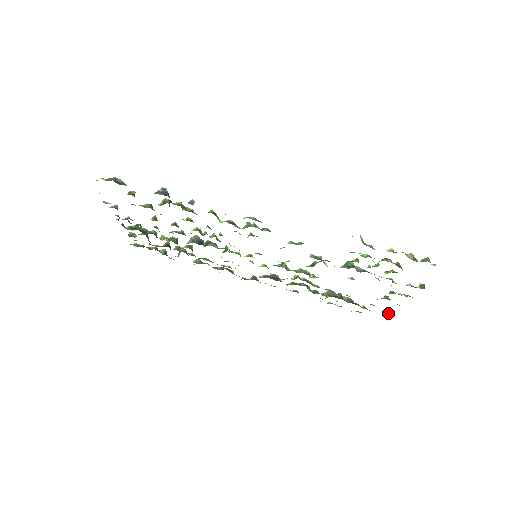
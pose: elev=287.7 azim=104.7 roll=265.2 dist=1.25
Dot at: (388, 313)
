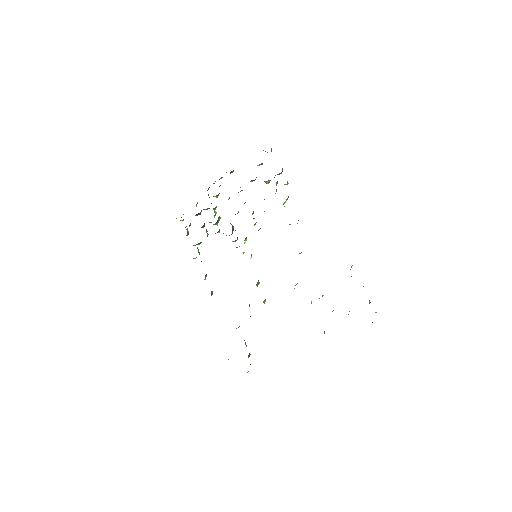
Dot at: occluded
